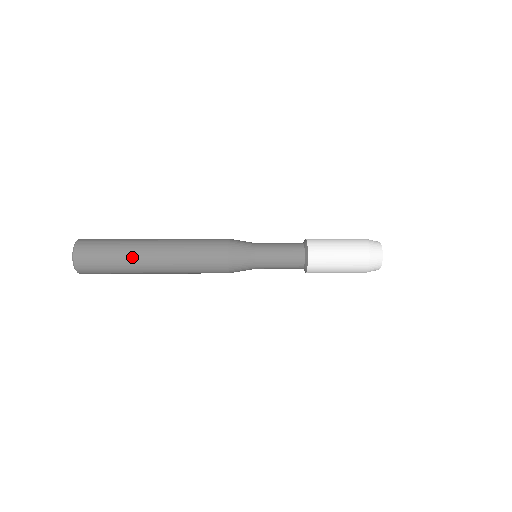
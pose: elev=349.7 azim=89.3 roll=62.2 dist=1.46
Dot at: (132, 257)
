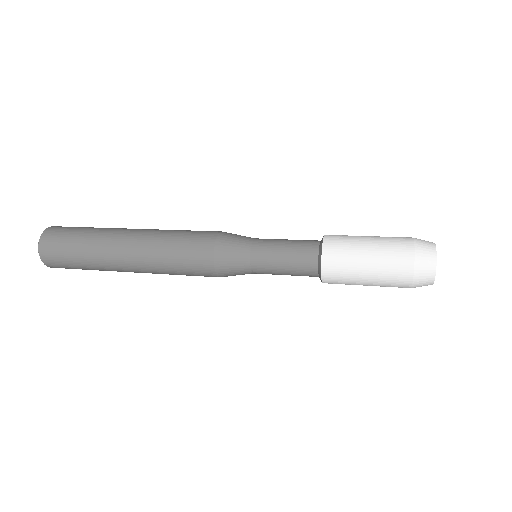
Dot at: (102, 262)
